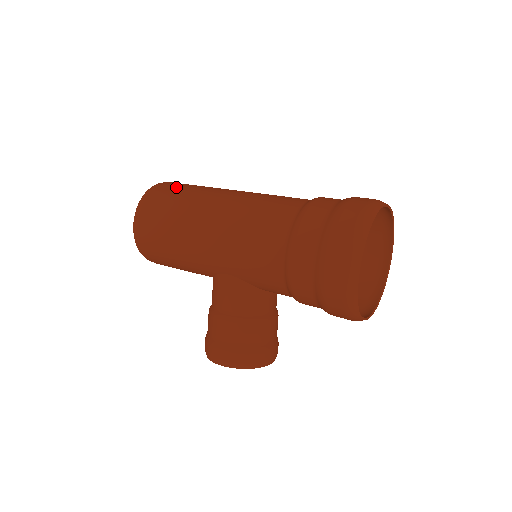
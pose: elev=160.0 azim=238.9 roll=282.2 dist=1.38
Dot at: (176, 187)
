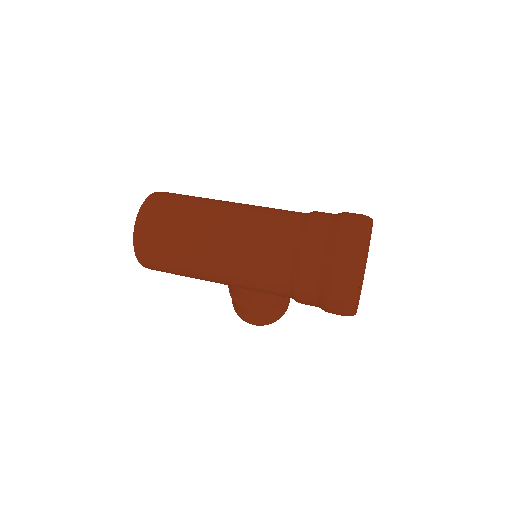
Dot at: (161, 224)
